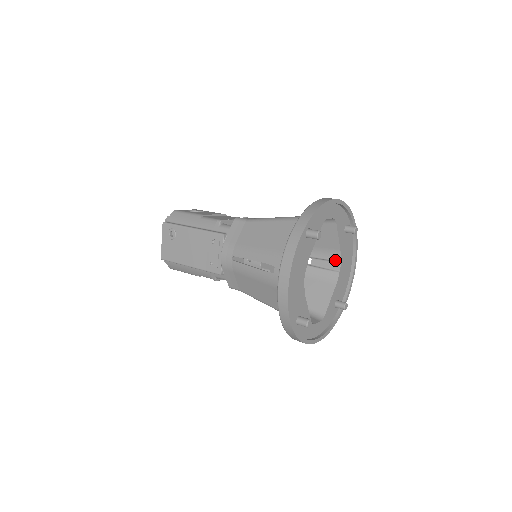
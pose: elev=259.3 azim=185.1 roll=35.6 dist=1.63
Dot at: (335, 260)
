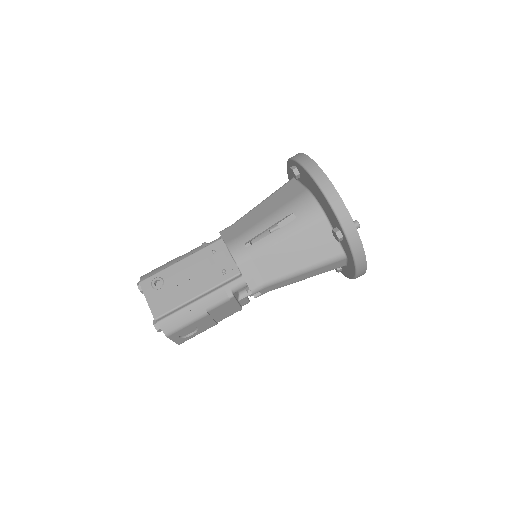
Dot at: occluded
